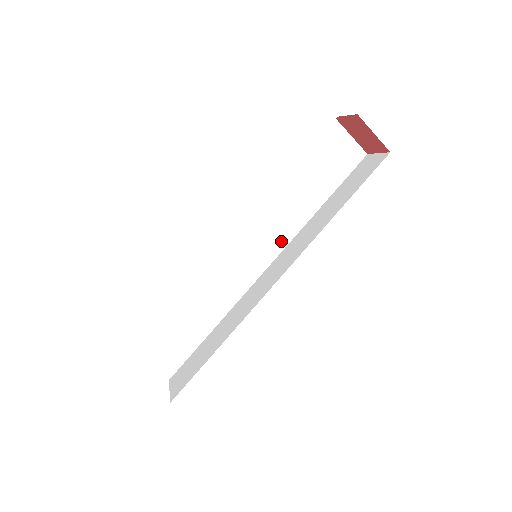
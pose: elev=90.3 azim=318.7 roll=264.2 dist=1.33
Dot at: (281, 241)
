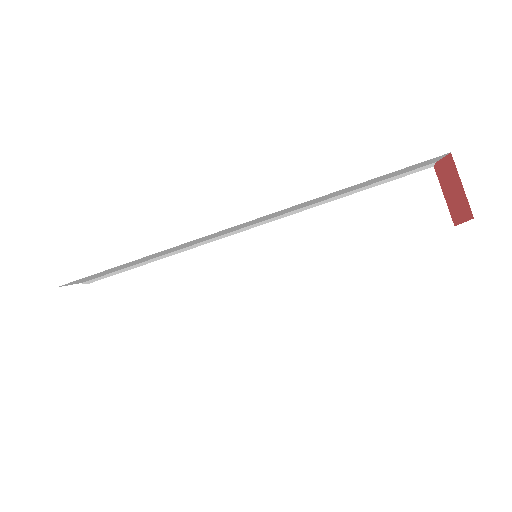
Dot at: (299, 266)
